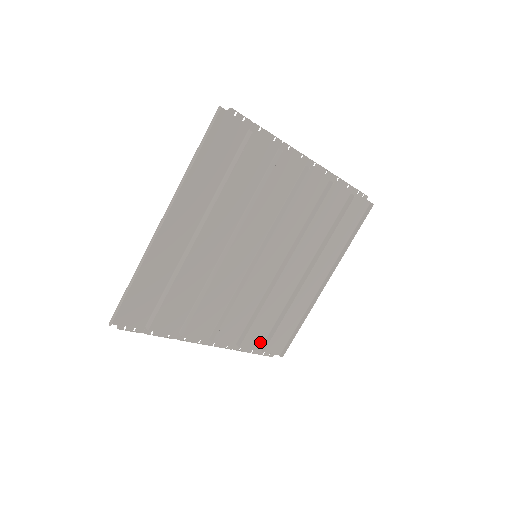
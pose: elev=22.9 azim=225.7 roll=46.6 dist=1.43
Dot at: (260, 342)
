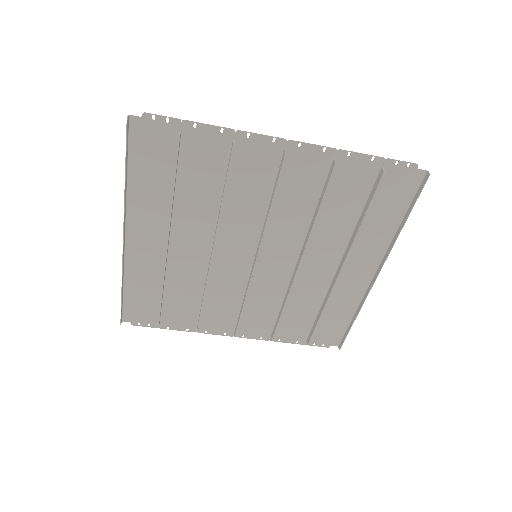
Dot at: (304, 334)
